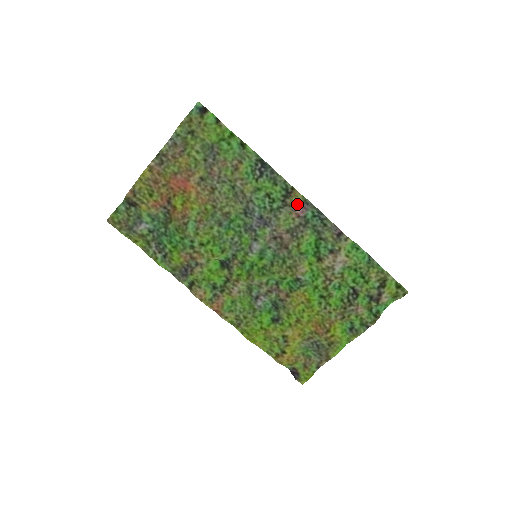
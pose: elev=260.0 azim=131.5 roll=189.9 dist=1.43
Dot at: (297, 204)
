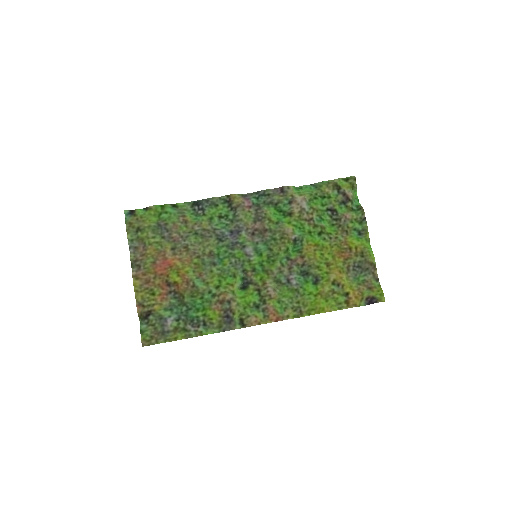
Dot at: (241, 201)
